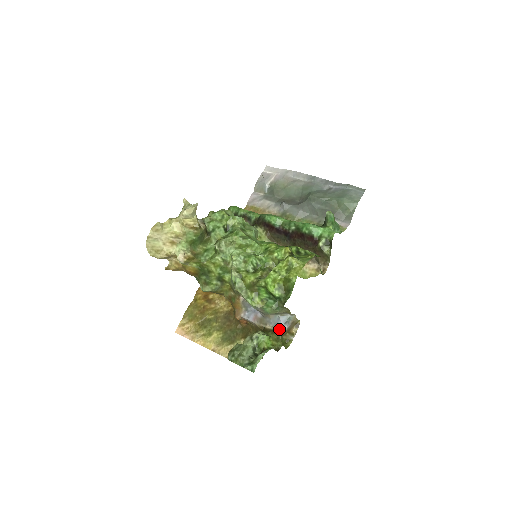
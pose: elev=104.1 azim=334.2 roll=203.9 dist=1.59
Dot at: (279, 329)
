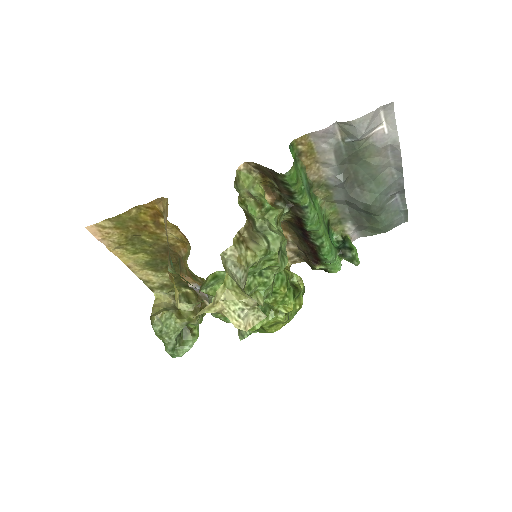
Dot at: occluded
